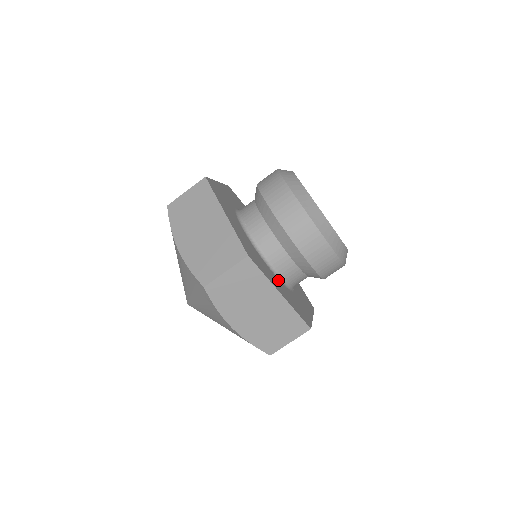
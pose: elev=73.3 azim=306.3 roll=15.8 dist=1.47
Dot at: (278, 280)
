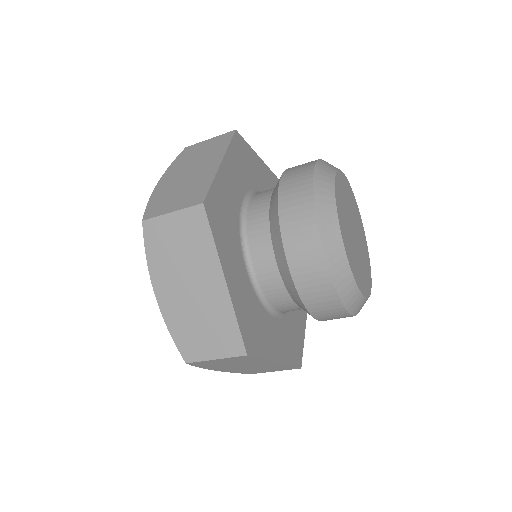
Dot at: (277, 322)
